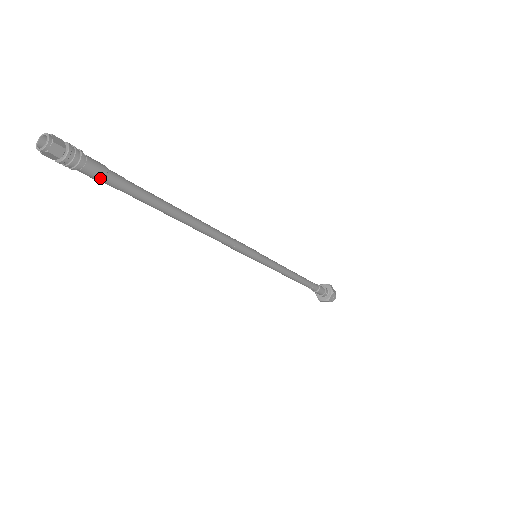
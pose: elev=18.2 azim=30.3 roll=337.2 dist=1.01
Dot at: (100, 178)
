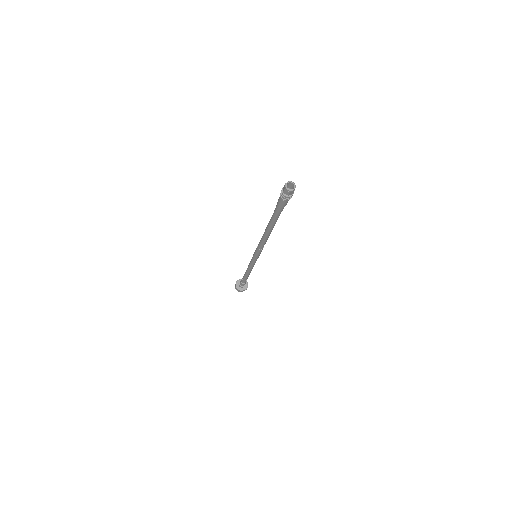
Dot at: occluded
